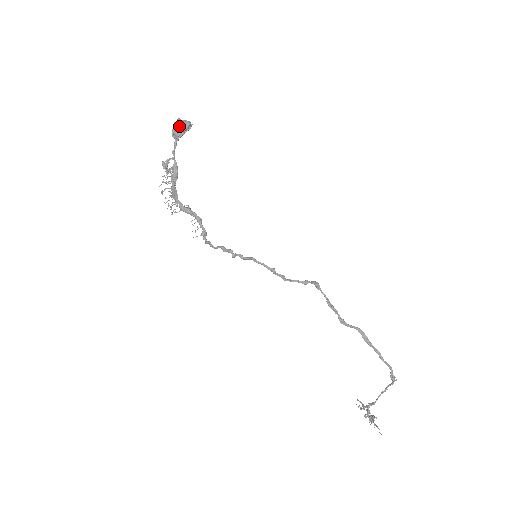
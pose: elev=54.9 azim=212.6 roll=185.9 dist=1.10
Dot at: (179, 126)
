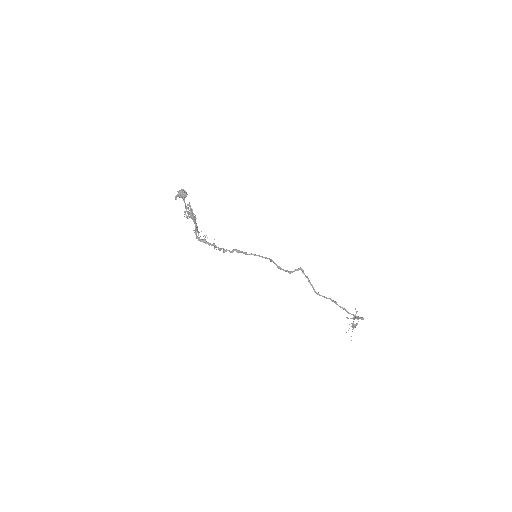
Dot at: (179, 197)
